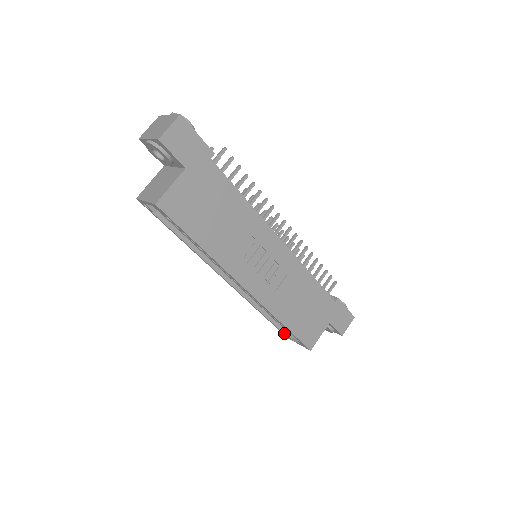
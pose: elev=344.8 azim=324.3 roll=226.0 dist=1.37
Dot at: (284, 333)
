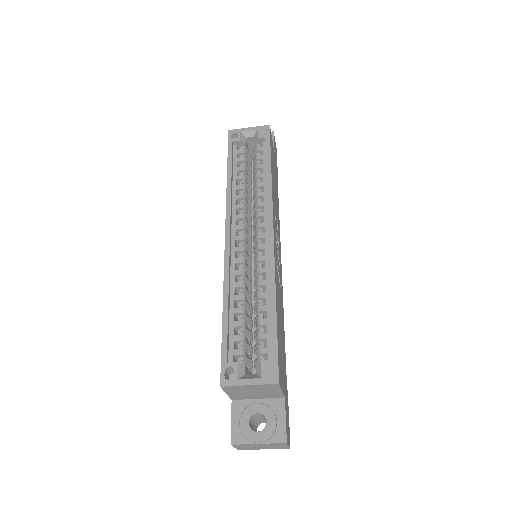
Dot at: (232, 362)
